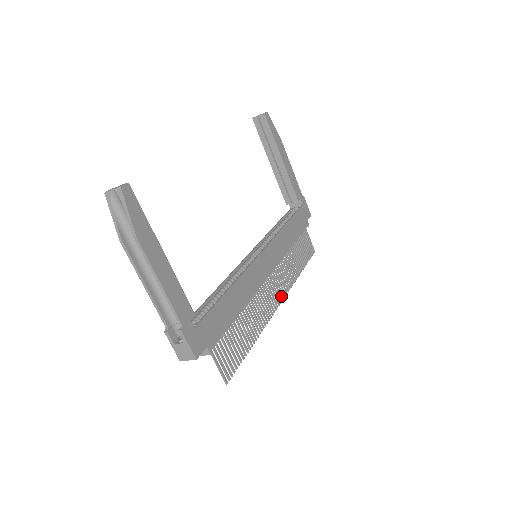
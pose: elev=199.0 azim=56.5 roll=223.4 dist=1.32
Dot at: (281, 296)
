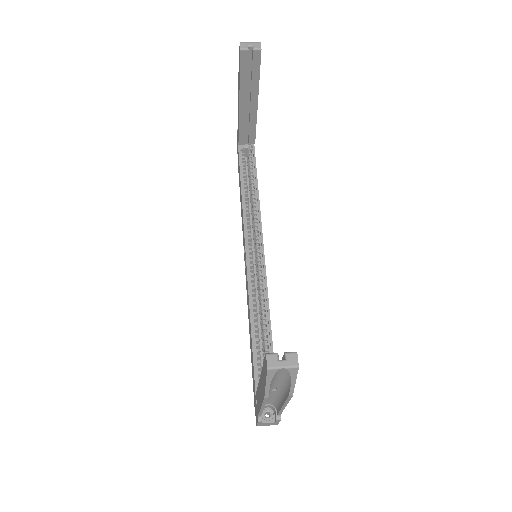
Dot at: occluded
